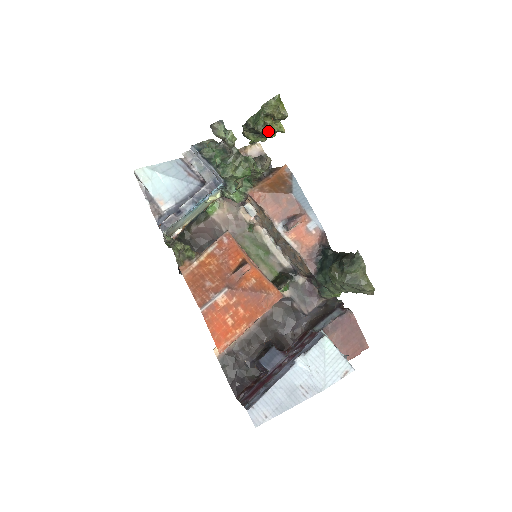
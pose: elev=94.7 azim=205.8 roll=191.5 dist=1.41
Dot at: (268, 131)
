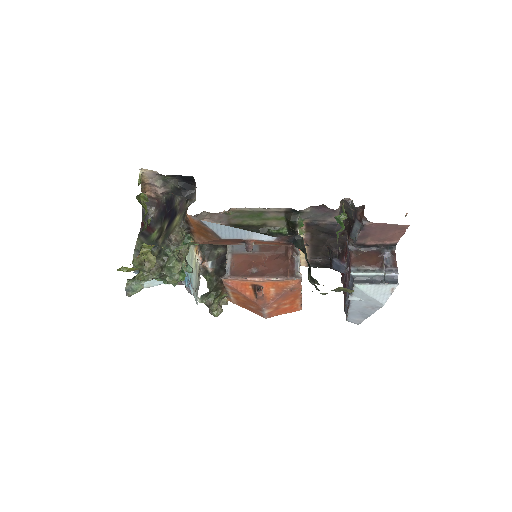
Dot at: (150, 265)
